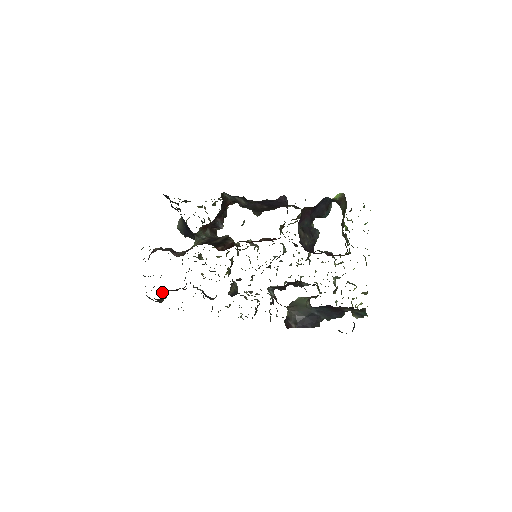
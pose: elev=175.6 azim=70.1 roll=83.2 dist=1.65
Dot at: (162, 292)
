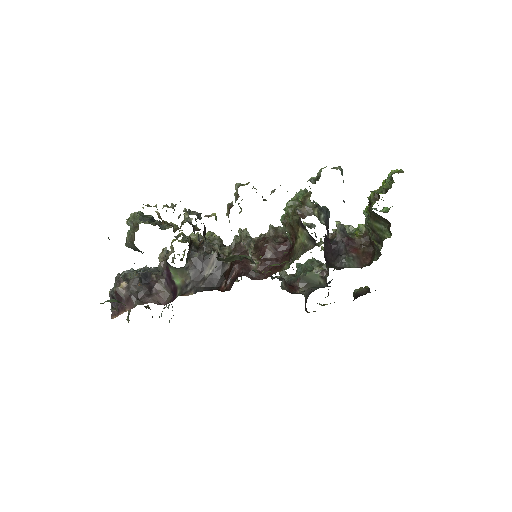
Dot at: occluded
